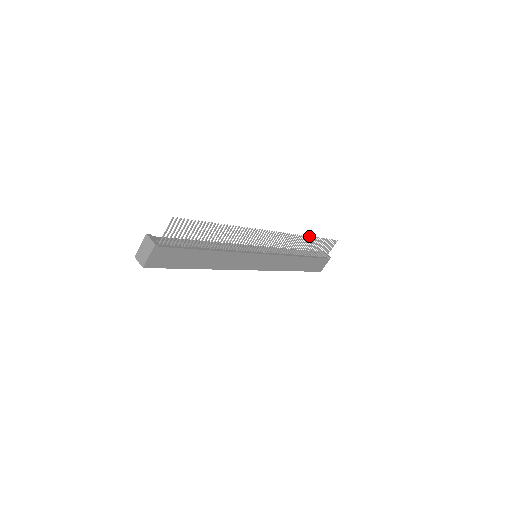
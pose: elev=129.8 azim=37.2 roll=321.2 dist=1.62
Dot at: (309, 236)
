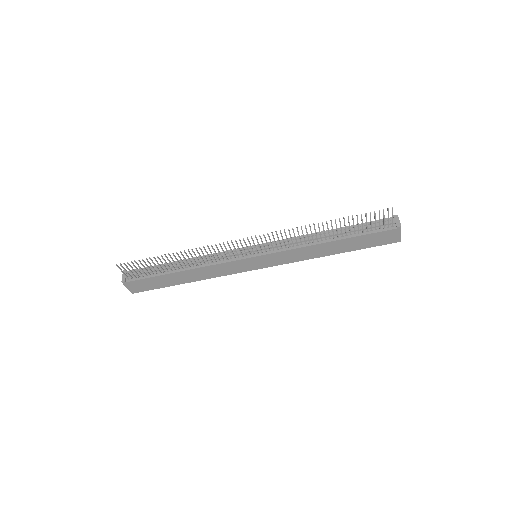
Dot at: (318, 223)
